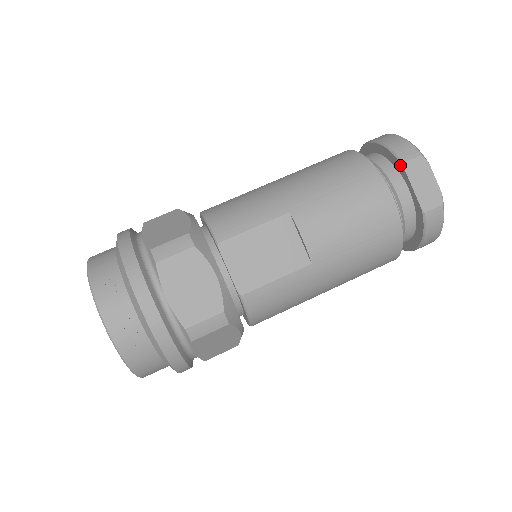
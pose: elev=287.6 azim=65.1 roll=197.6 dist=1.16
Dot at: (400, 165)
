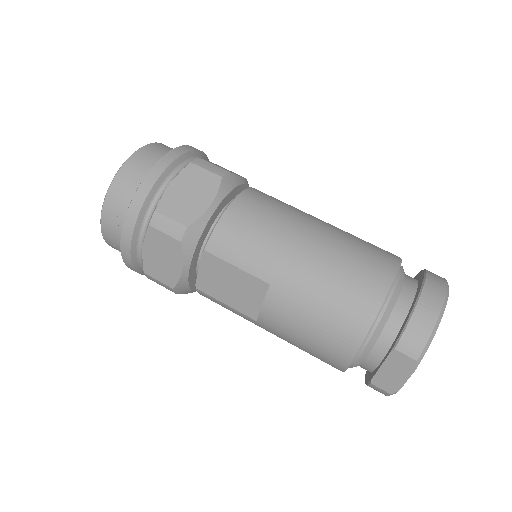
Dot at: (393, 345)
